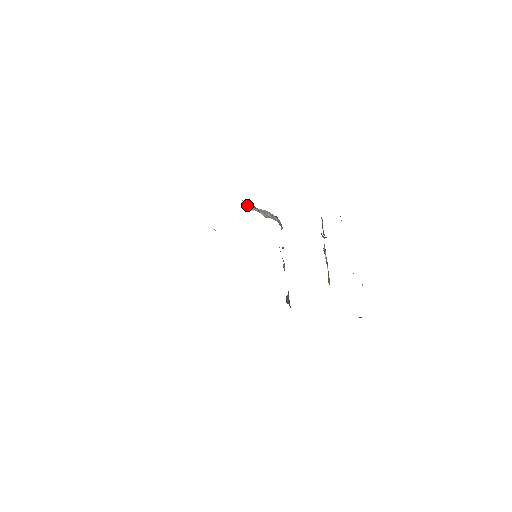
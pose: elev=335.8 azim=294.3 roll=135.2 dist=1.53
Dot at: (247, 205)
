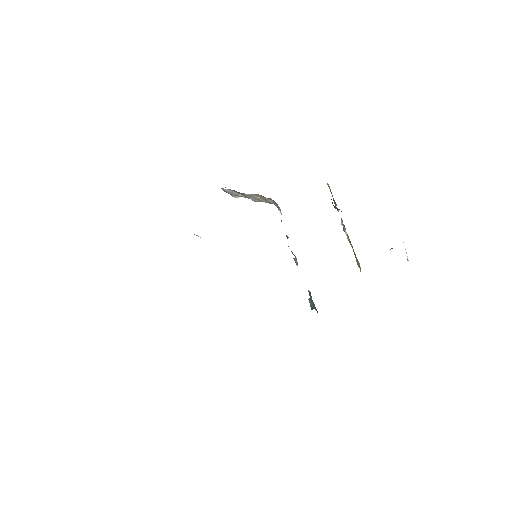
Dot at: (229, 193)
